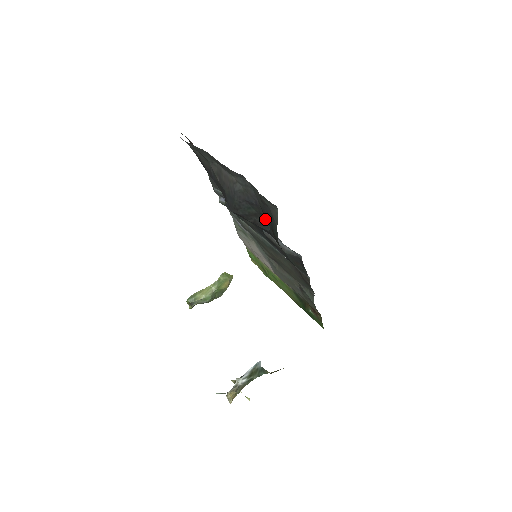
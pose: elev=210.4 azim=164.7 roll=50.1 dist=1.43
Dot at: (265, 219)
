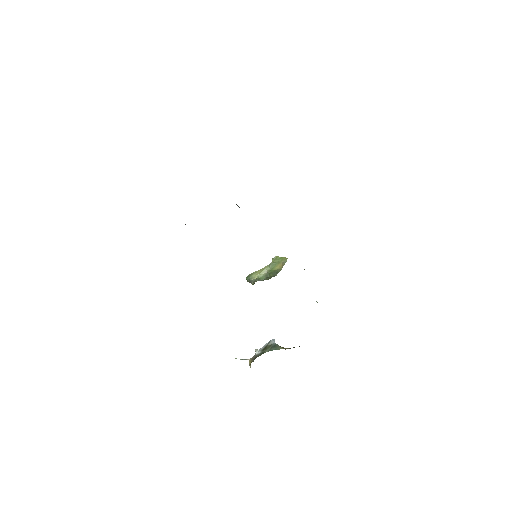
Dot at: occluded
